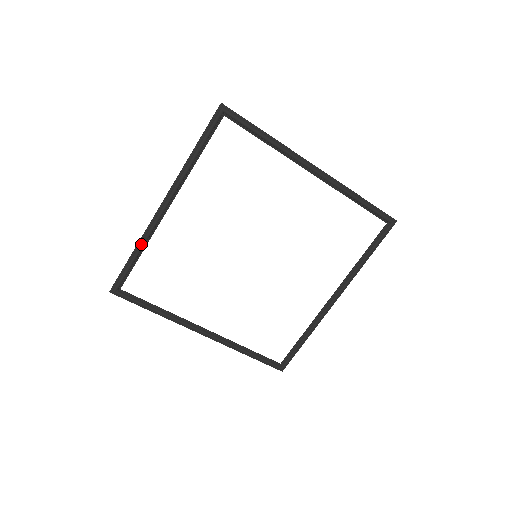
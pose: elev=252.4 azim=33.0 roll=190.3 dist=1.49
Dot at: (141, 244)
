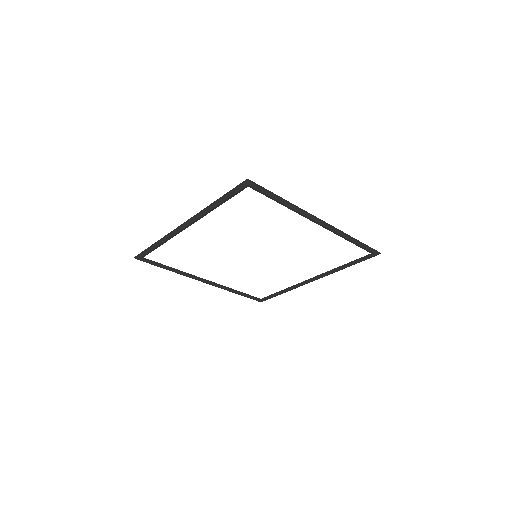
Dot at: (162, 242)
